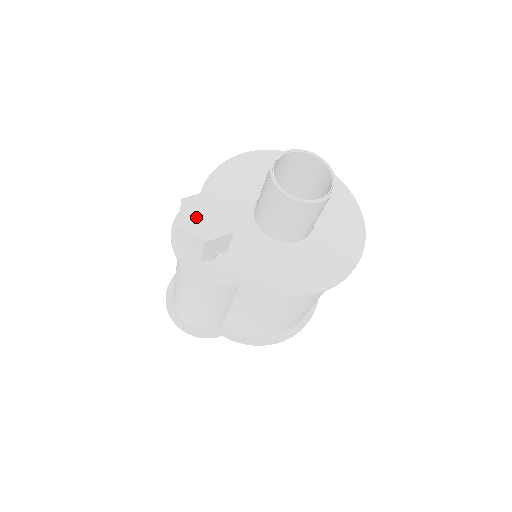
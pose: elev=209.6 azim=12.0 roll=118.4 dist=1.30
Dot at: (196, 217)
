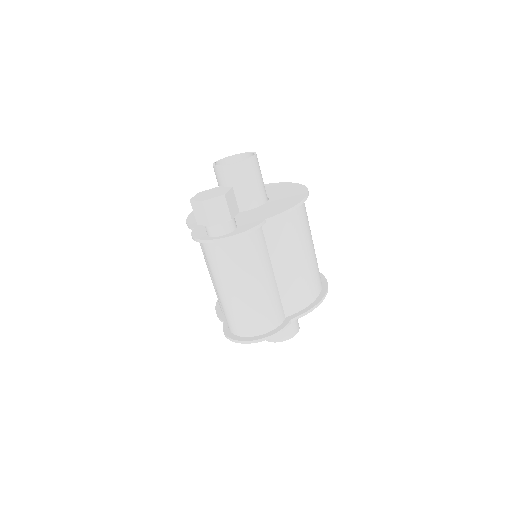
Dot at: (207, 196)
